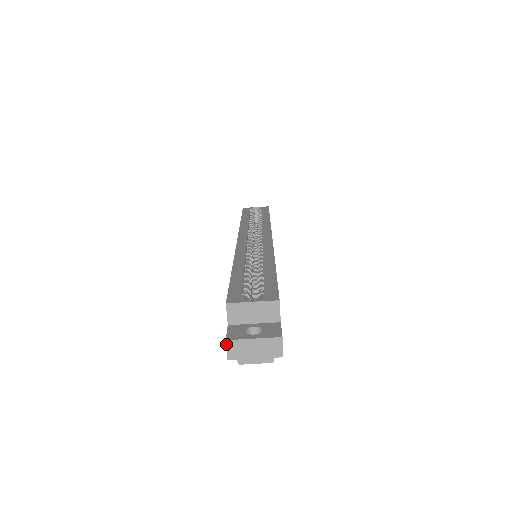
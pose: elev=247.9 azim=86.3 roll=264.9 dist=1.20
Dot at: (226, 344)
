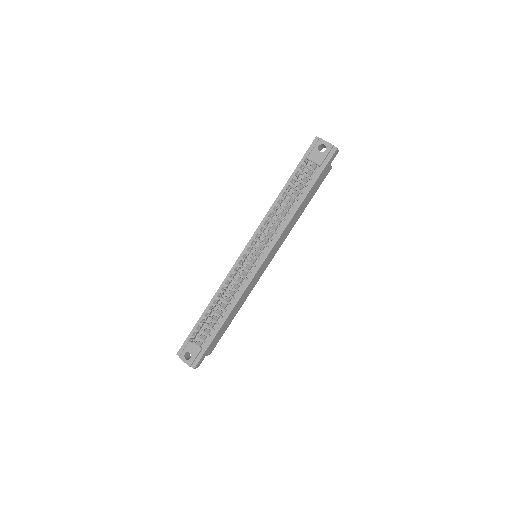
Dot at: occluded
